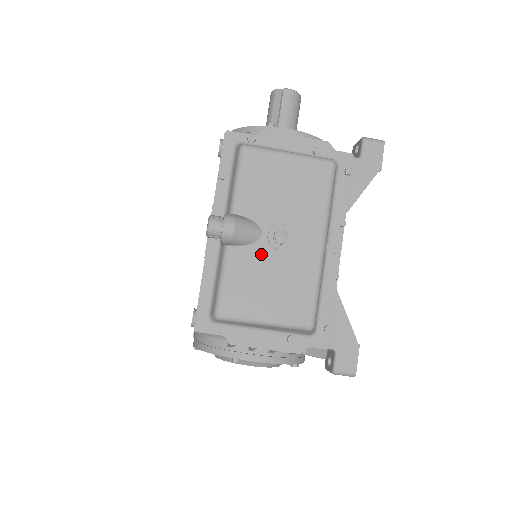
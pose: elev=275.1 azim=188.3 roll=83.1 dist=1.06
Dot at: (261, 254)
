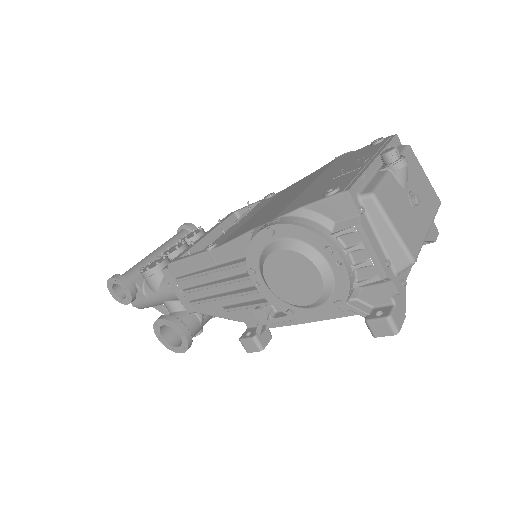
Dot at: (404, 196)
